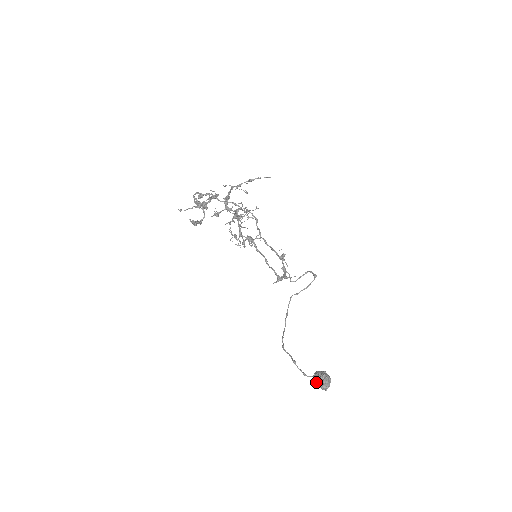
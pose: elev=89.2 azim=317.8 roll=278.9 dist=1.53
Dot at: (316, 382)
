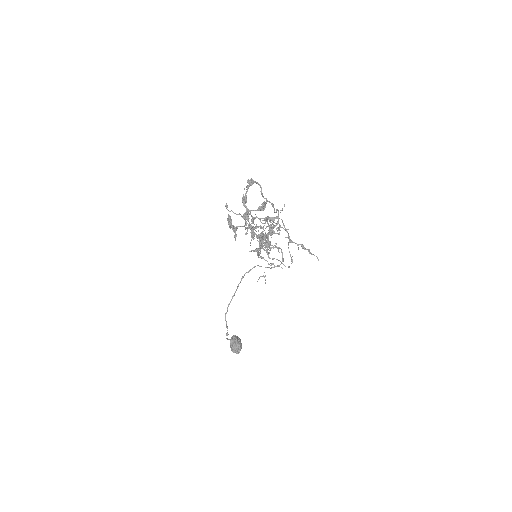
Dot at: (231, 347)
